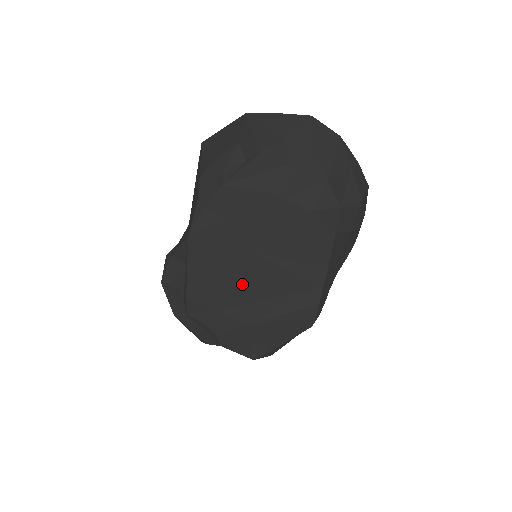
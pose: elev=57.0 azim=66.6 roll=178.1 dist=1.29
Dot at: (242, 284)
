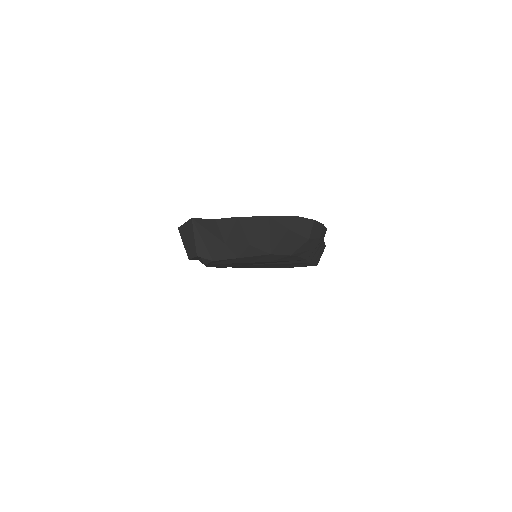
Dot at: (256, 266)
